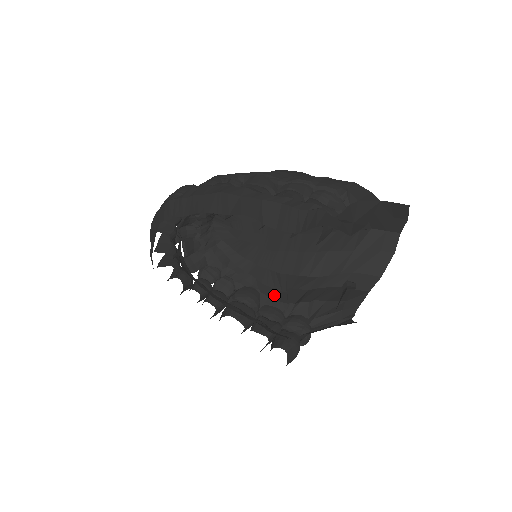
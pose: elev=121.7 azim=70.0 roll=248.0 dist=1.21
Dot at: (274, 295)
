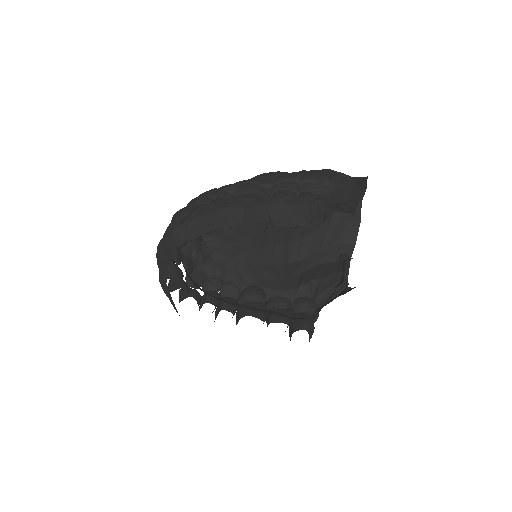
Dot at: (275, 286)
